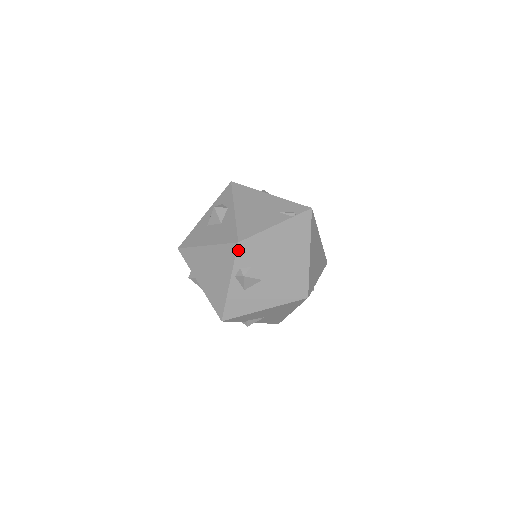
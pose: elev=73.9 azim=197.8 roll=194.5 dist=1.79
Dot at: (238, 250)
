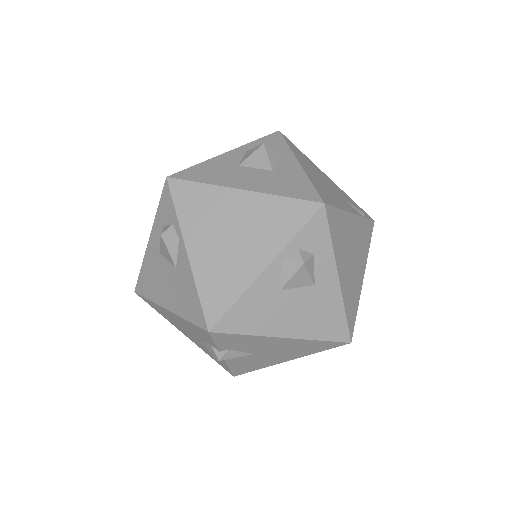
Dot at: (316, 216)
